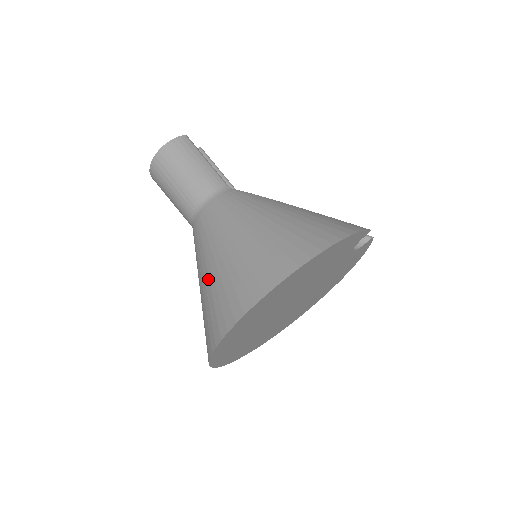
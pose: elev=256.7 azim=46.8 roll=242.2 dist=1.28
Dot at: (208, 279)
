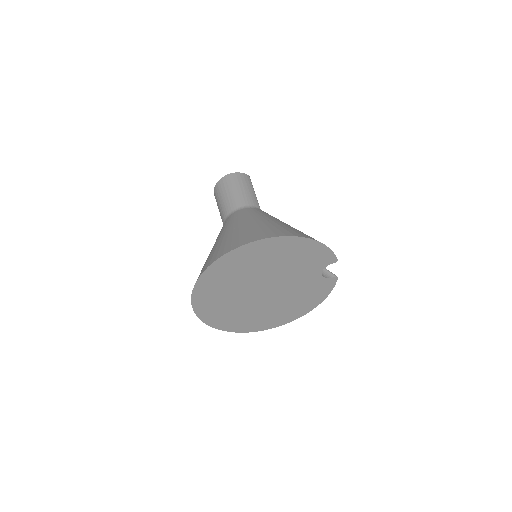
Dot at: (223, 238)
